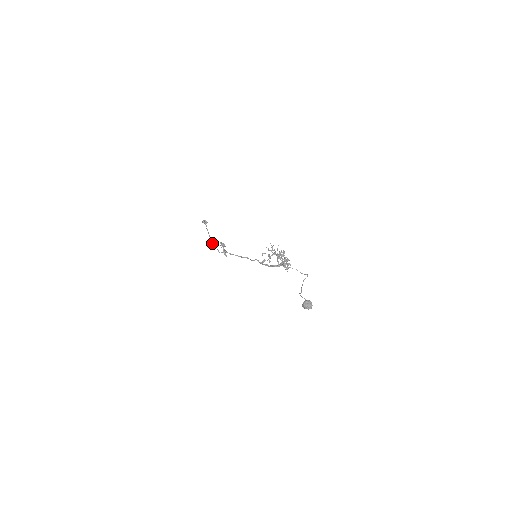
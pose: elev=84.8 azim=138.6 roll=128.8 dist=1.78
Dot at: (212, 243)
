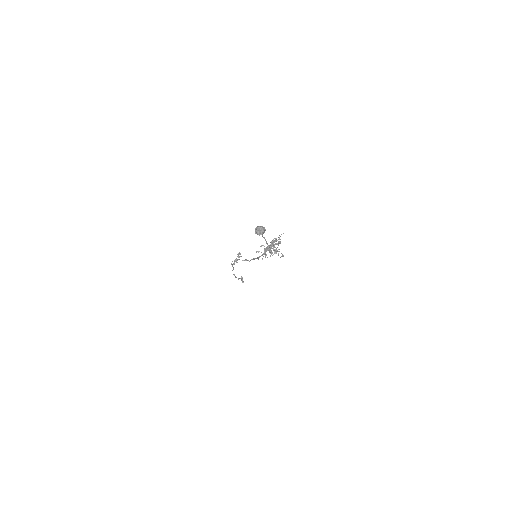
Dot at: (233, 269)
